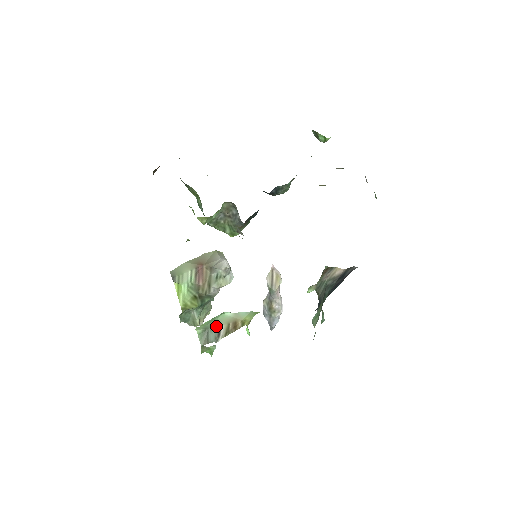
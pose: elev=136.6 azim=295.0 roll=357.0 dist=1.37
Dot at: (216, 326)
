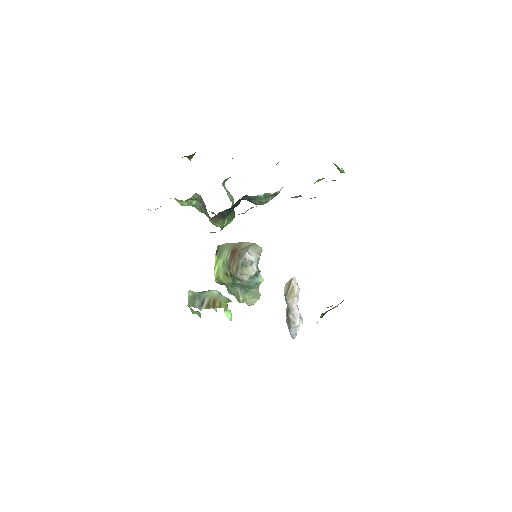
Dot at: (202, 297)
